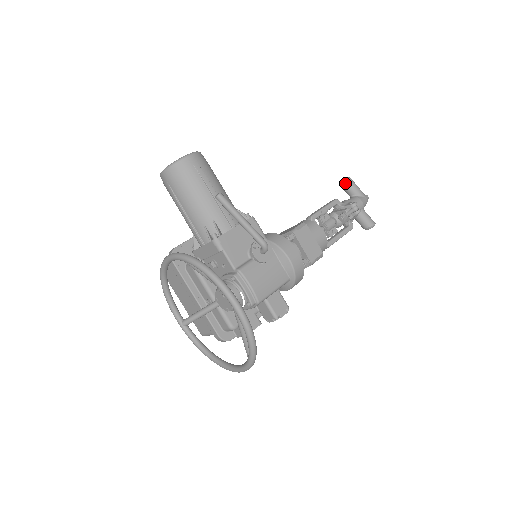
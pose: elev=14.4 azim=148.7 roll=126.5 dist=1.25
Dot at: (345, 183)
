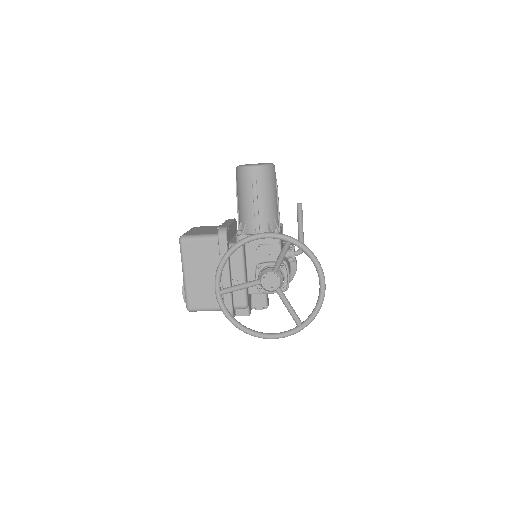
Dot at: occluded
